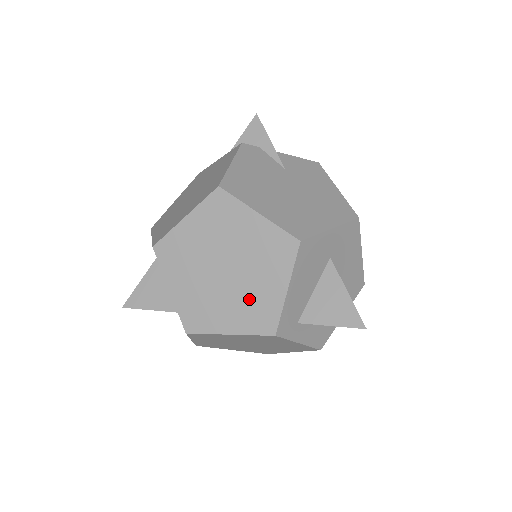
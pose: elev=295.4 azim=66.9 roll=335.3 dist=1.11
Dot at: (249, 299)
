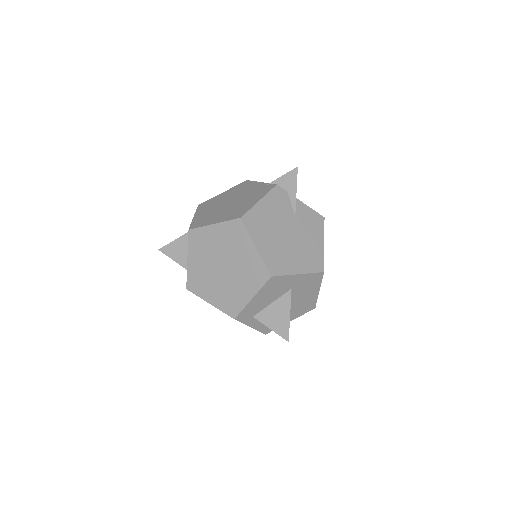
Dot at: (229, 291)
